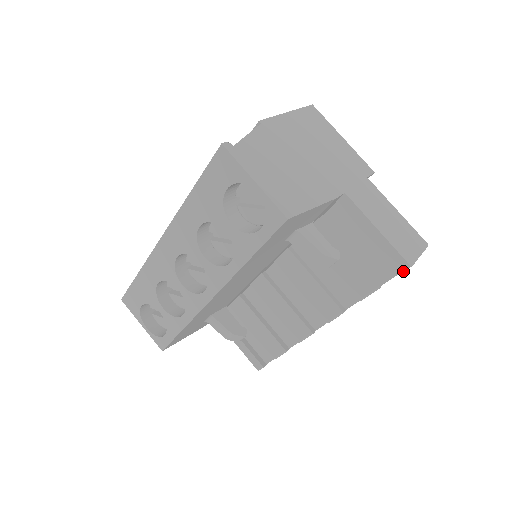
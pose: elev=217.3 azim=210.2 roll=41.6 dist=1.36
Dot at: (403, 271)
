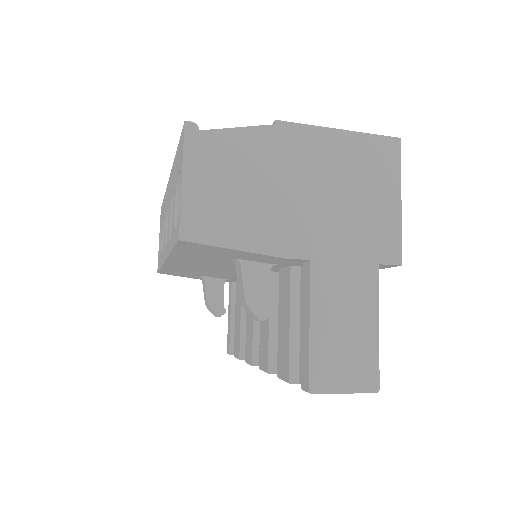
Dot at: (304, 390)
